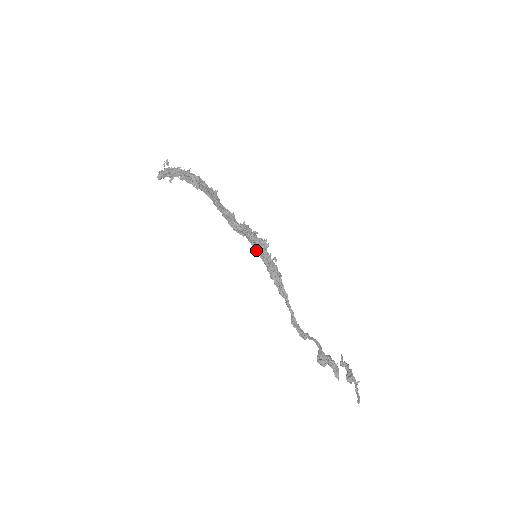
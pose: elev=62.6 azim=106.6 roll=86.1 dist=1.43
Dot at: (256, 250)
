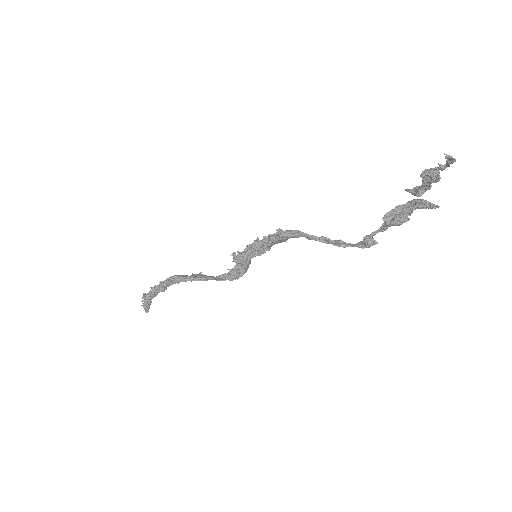
Dot at: (254, 255)
